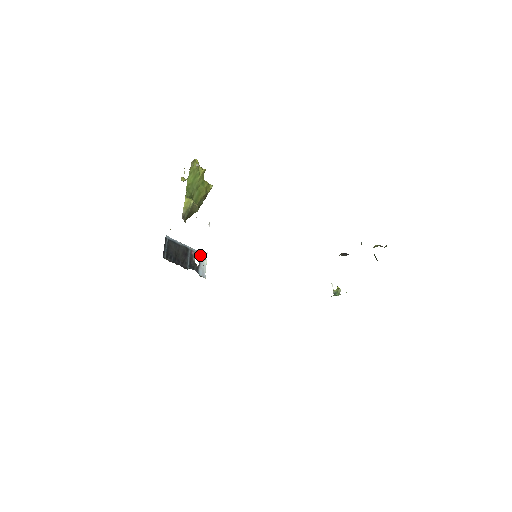
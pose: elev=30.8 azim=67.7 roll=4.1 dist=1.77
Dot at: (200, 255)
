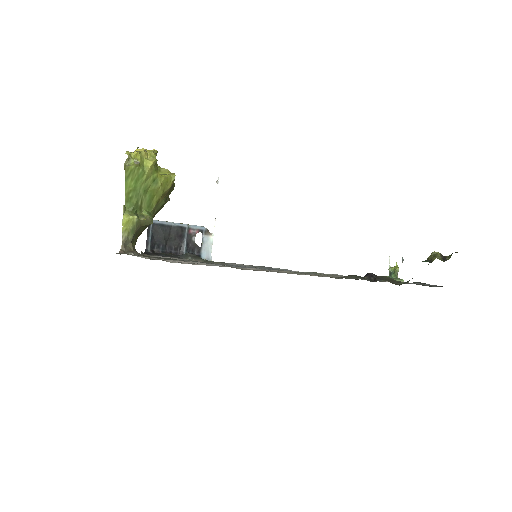
Dot at: (203, 231)
